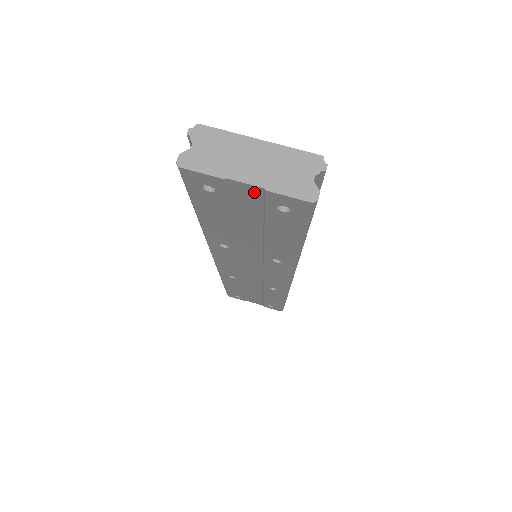
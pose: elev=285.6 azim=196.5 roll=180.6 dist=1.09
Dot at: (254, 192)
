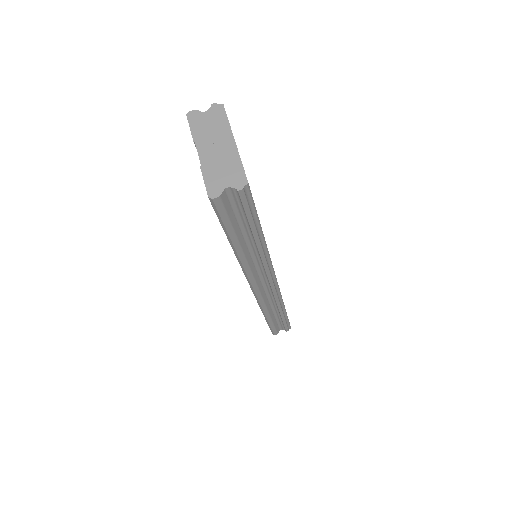
Dot at: occluded
